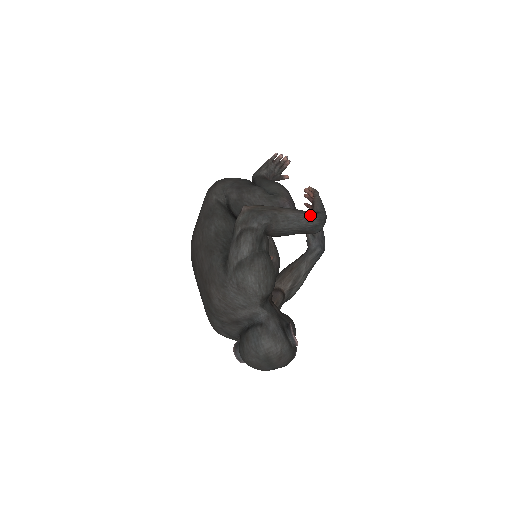
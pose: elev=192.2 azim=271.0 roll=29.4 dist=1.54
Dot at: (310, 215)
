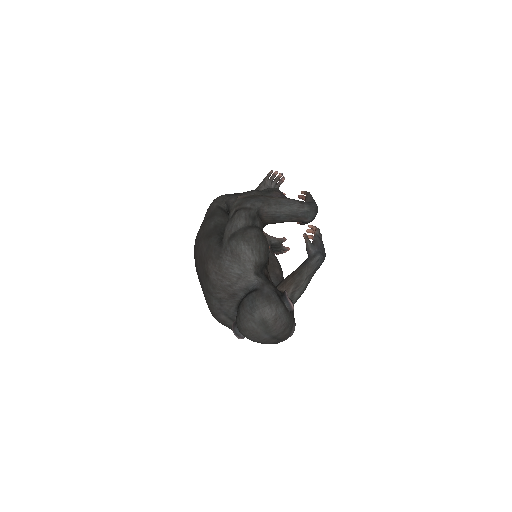
Dot at: (301, 202)
